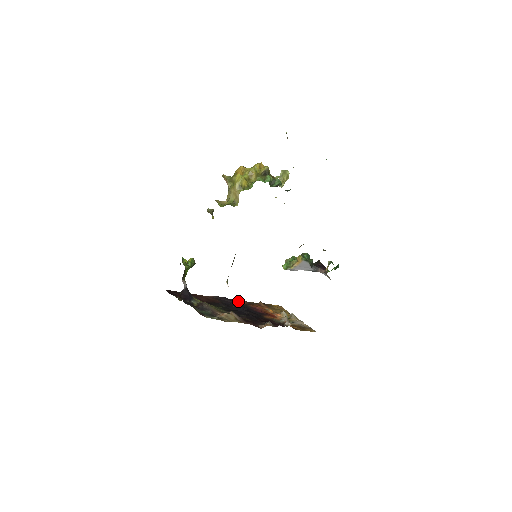
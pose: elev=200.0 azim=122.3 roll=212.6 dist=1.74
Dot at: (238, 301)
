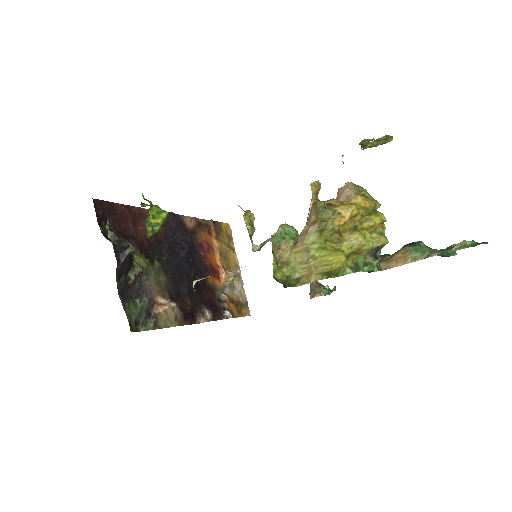
Dot at: (186, 221)
